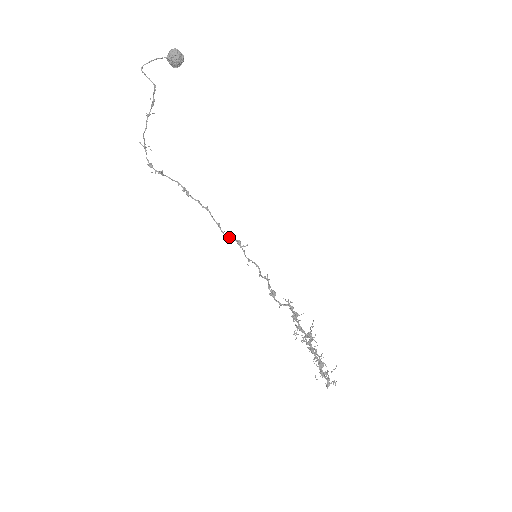
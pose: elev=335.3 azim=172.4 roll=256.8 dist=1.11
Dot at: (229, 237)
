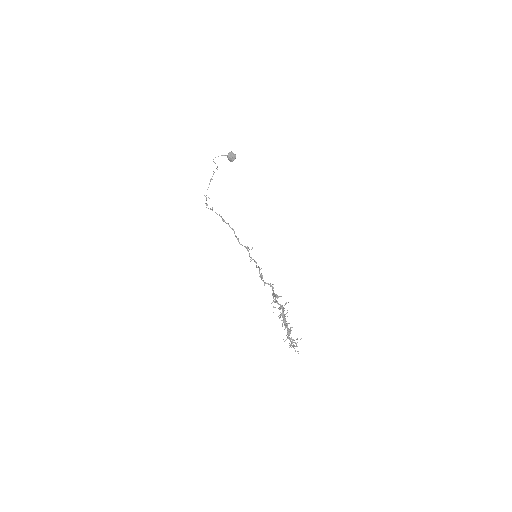
Dot at: (242, 245)
